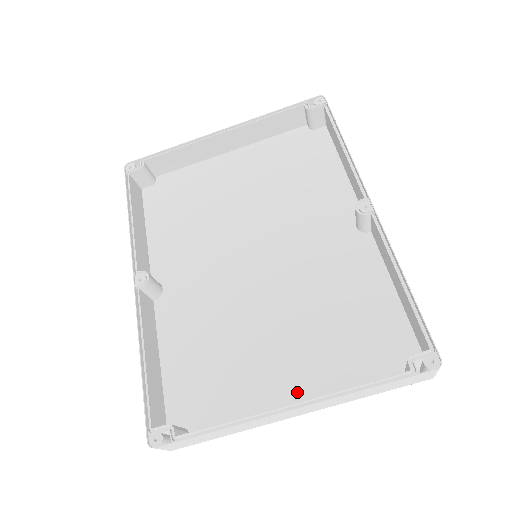
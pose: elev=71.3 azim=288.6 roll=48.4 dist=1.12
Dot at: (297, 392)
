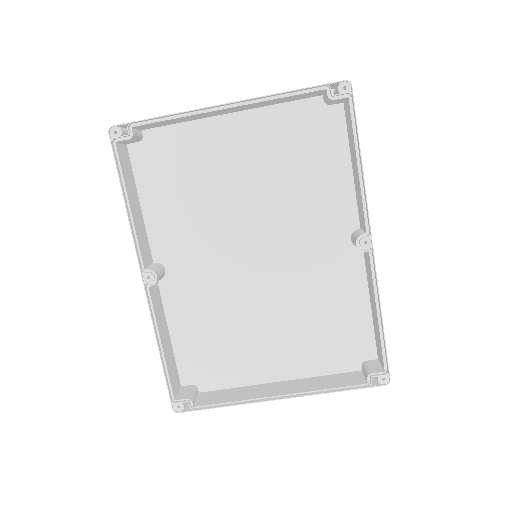
Dot at: (281, 370)
